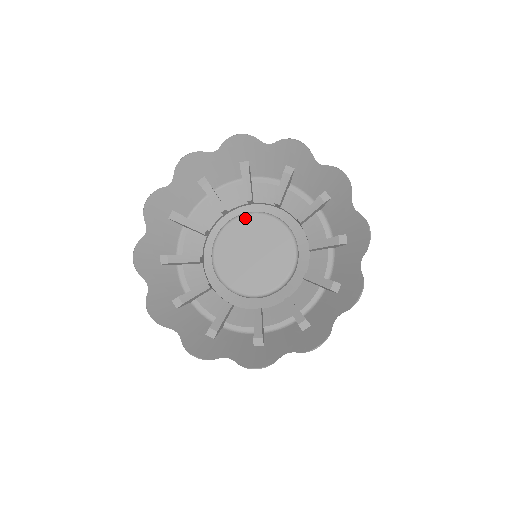
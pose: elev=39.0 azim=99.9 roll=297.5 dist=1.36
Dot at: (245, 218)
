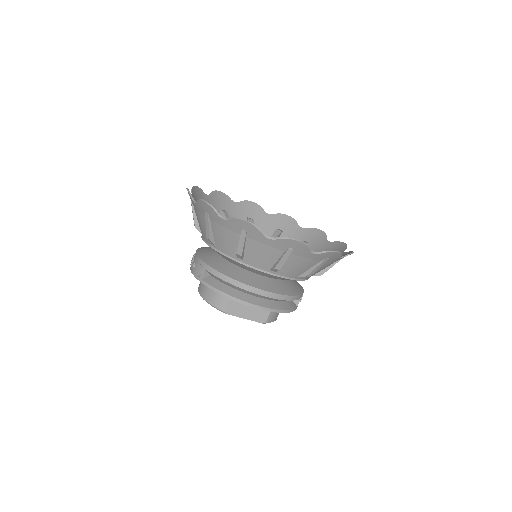
Dot at: occluded
